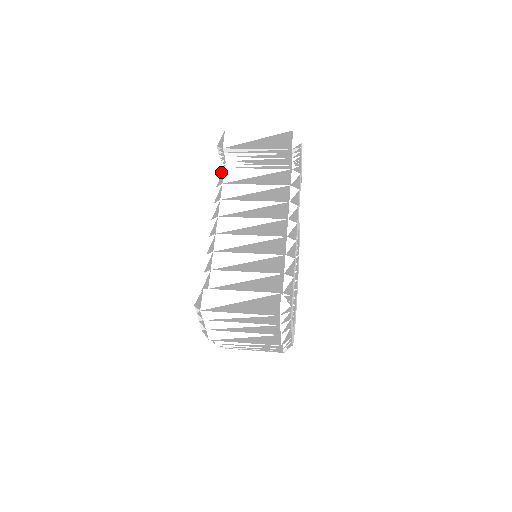
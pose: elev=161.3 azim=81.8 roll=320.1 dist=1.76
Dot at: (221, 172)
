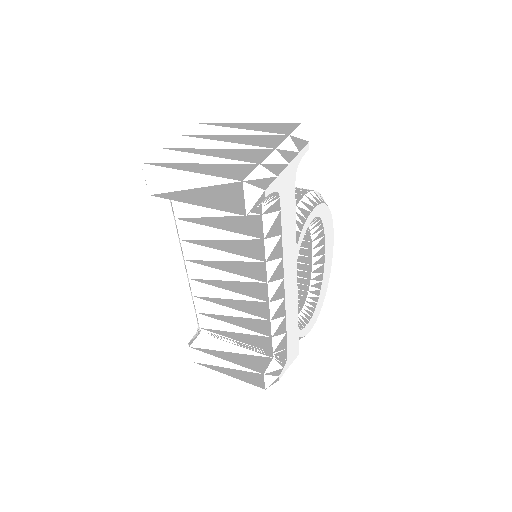
Dot at: occluded
